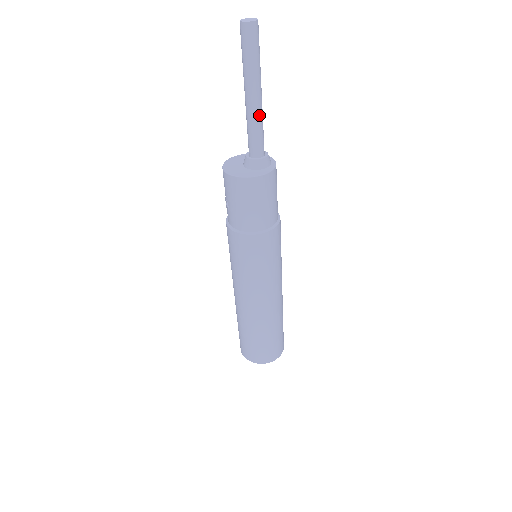
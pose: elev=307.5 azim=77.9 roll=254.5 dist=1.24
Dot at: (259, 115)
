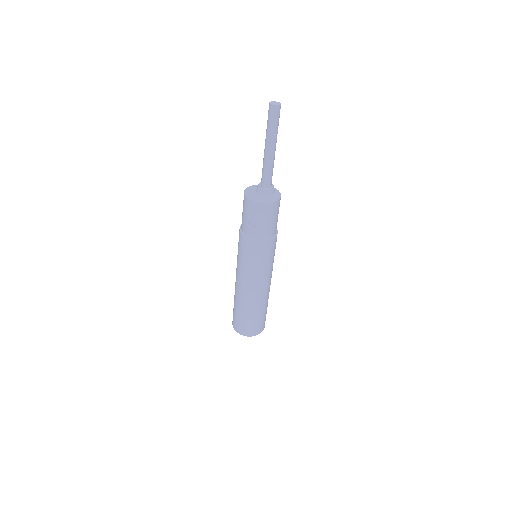
Dot at: occluded
